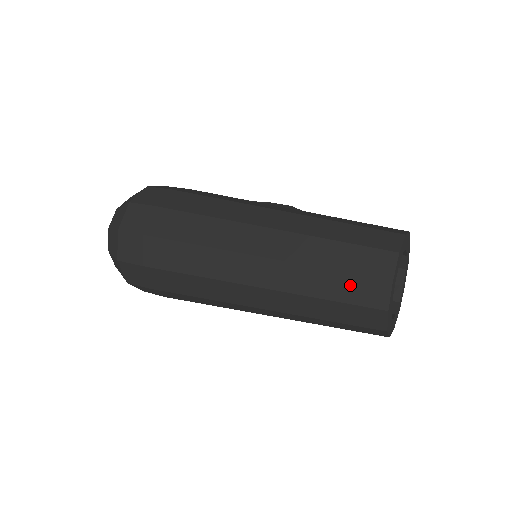
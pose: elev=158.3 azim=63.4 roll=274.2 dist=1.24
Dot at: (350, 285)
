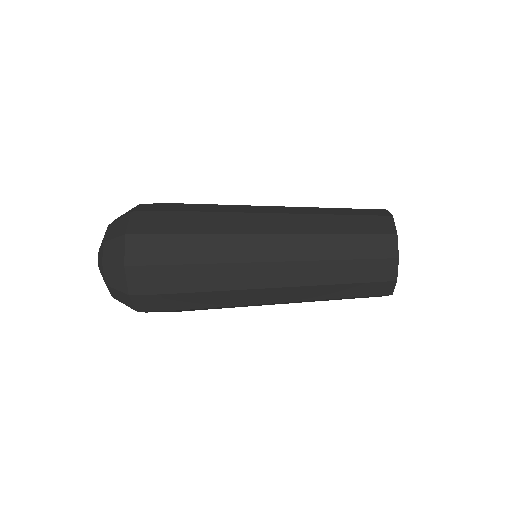
Dot at: (365, 243)
